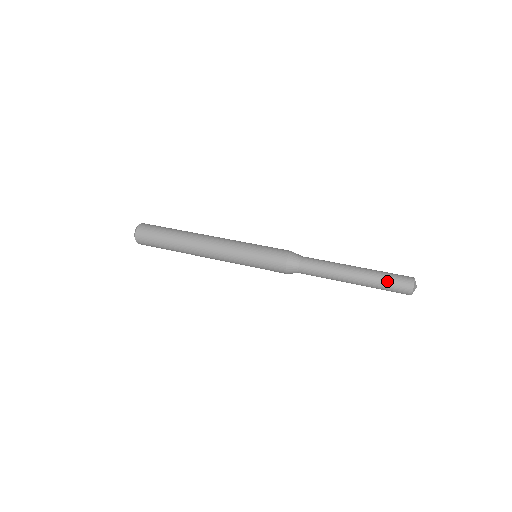
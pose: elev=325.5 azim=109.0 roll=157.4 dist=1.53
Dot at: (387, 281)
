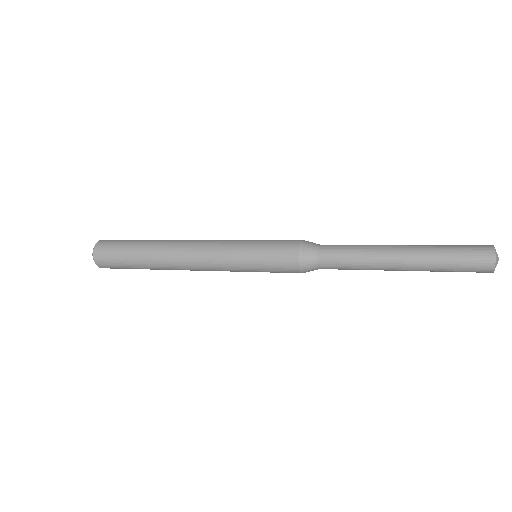
Dot at: (452, 247)
